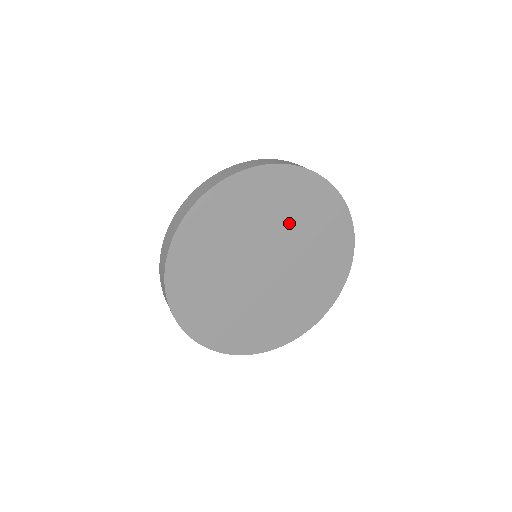
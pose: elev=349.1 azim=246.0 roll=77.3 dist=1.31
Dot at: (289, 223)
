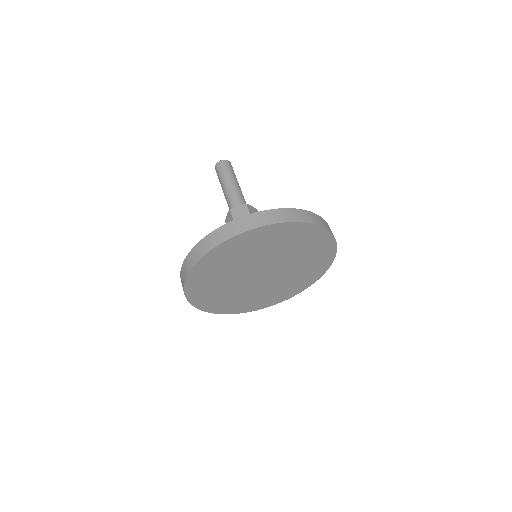
Dot at: (297, 268)
